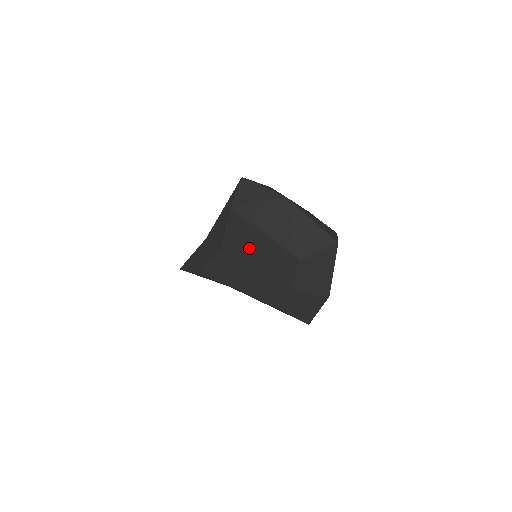
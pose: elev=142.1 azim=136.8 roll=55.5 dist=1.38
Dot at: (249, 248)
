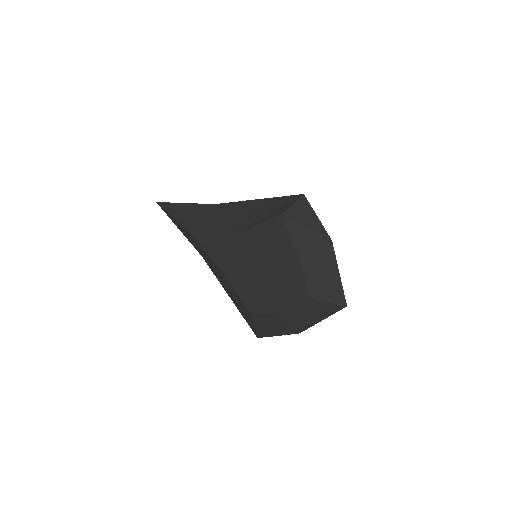
Dot at: (269, 255)
